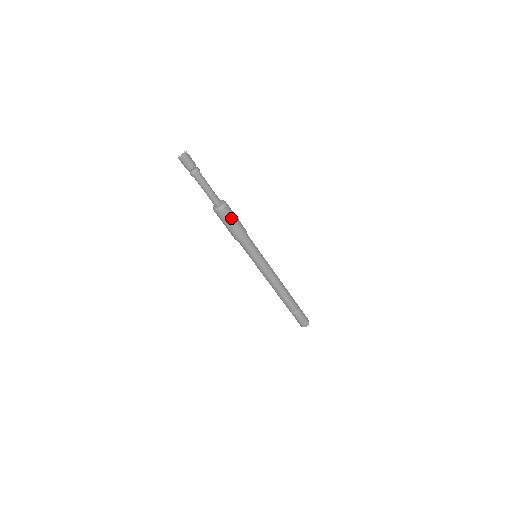
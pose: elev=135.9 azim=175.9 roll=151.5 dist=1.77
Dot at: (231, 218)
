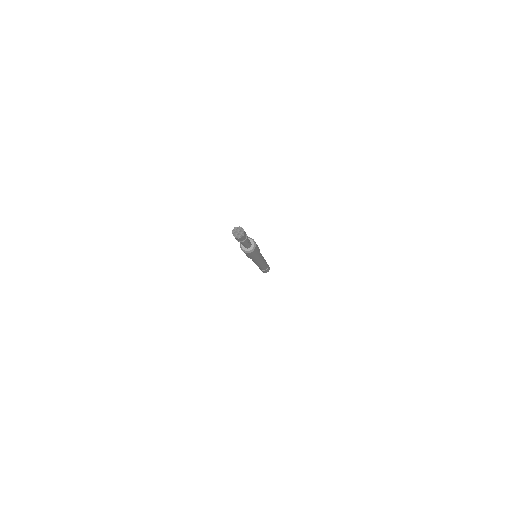
Dot at: (257, 246)
